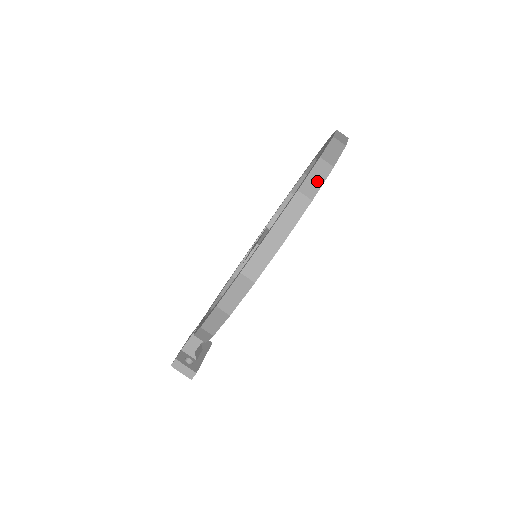
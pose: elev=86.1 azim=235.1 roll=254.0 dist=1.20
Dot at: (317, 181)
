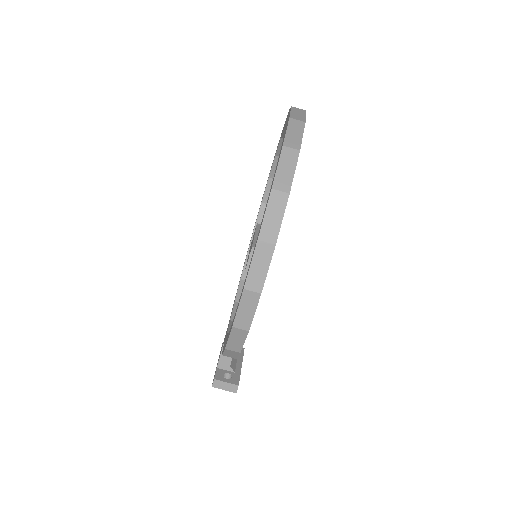
Dot at: (288, 172)
